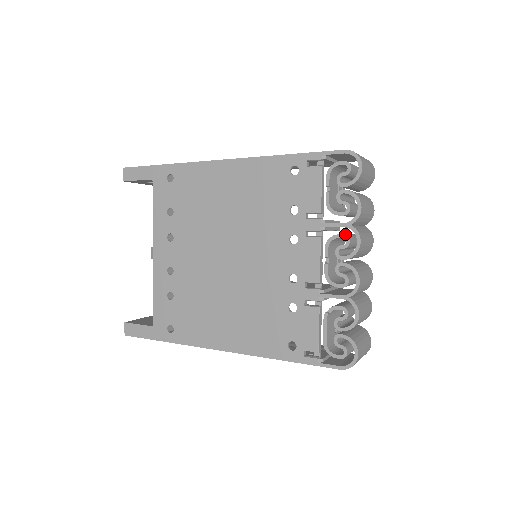
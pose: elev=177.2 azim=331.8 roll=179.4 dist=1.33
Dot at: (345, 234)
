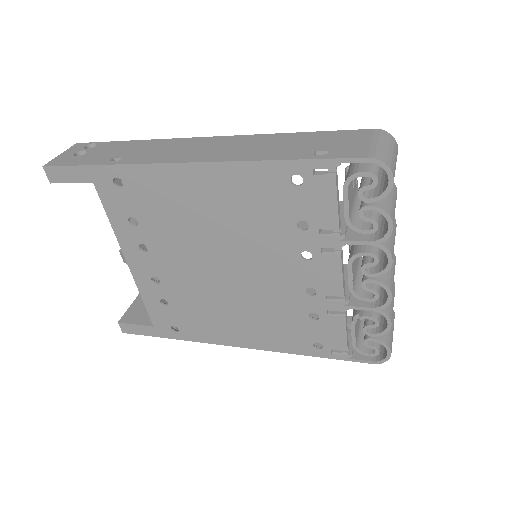
Dot at: (372, 251)
